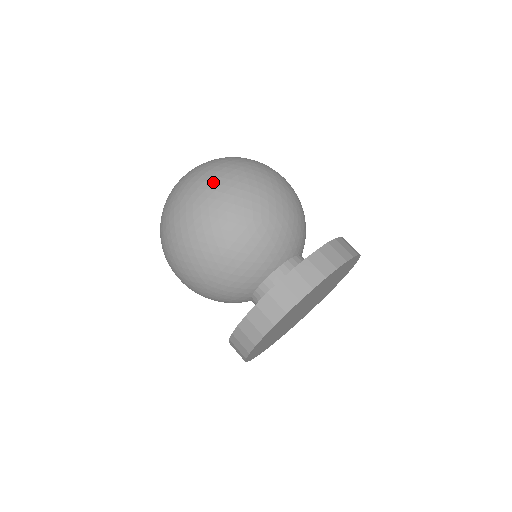
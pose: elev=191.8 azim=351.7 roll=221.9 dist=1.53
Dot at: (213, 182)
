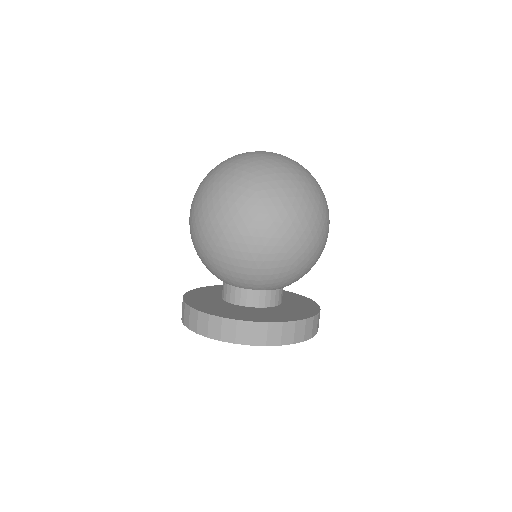
Dot at: (293, 205)
